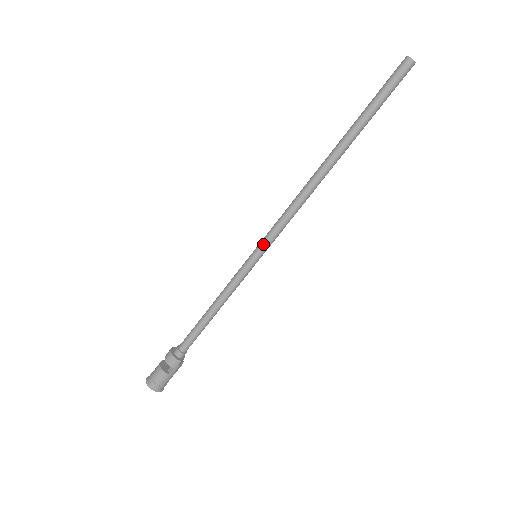
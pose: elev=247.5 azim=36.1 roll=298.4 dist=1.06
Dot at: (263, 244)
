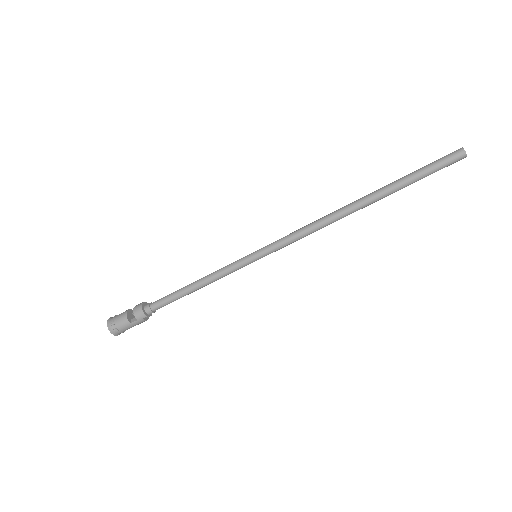
Dot at: (267, 248)
